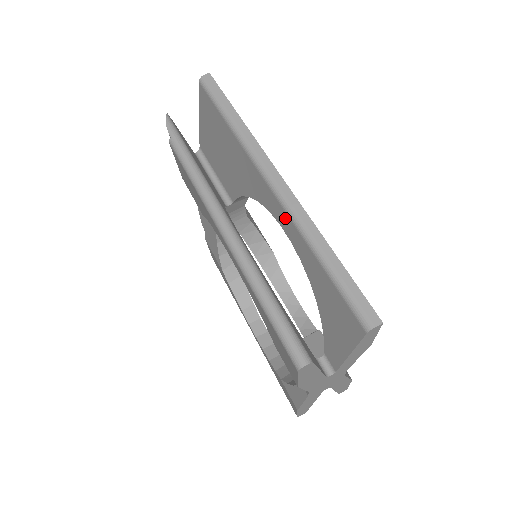
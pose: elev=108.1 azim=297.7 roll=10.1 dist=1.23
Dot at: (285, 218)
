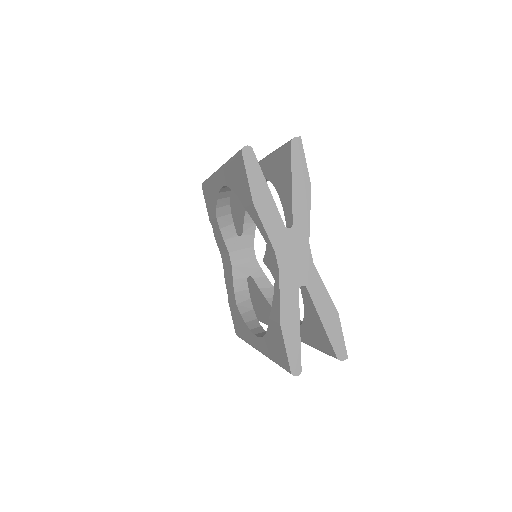
Dot at: occluded
